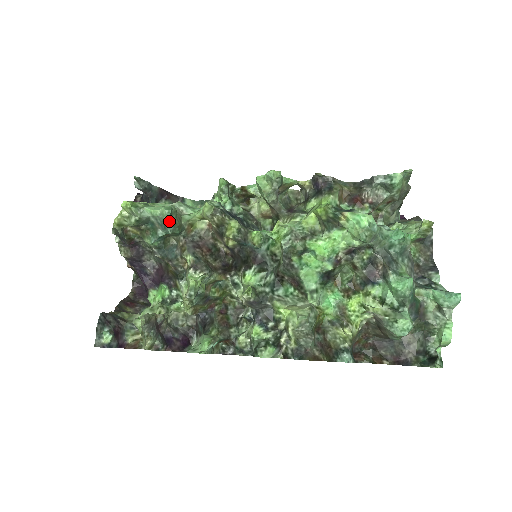
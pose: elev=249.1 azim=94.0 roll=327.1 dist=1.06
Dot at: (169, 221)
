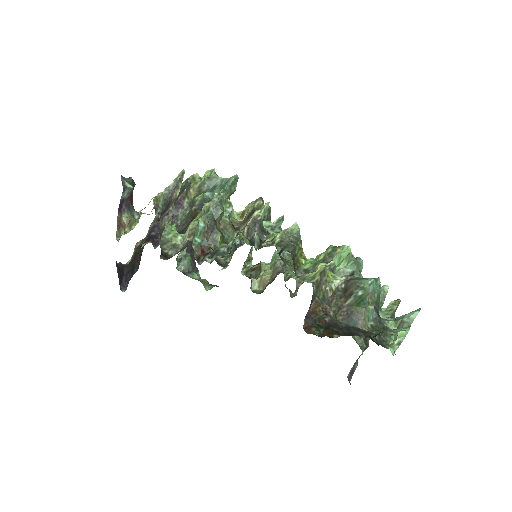
Dot at: (233, 180)
